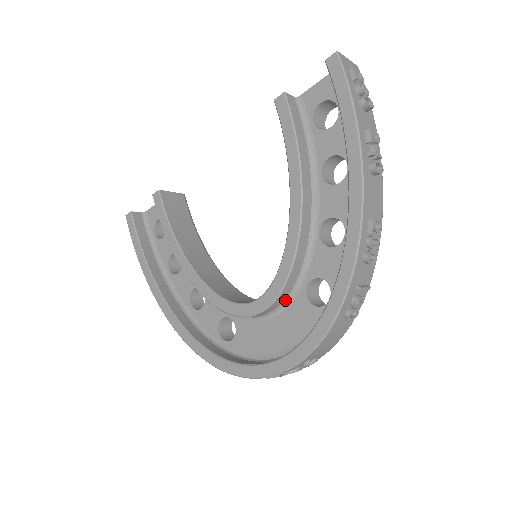
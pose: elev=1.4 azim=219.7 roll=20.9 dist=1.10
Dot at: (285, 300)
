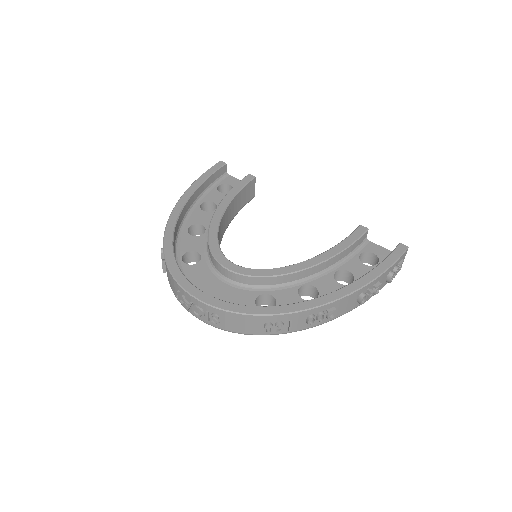
Dot at: (245, 284)
